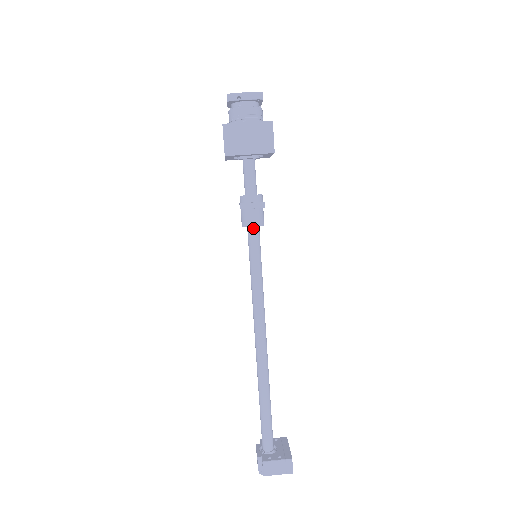
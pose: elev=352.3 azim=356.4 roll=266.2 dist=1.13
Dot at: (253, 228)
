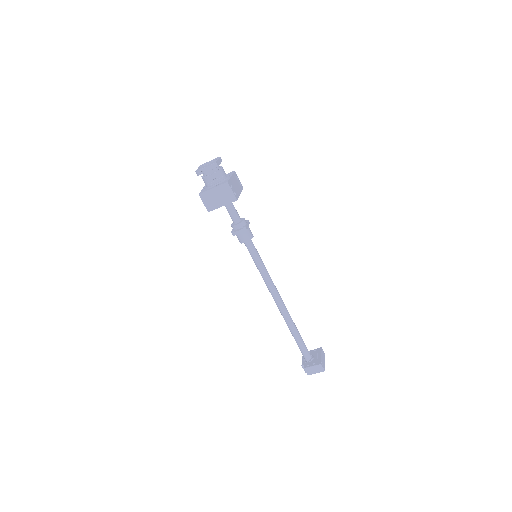
Dot at: (246, 242)
